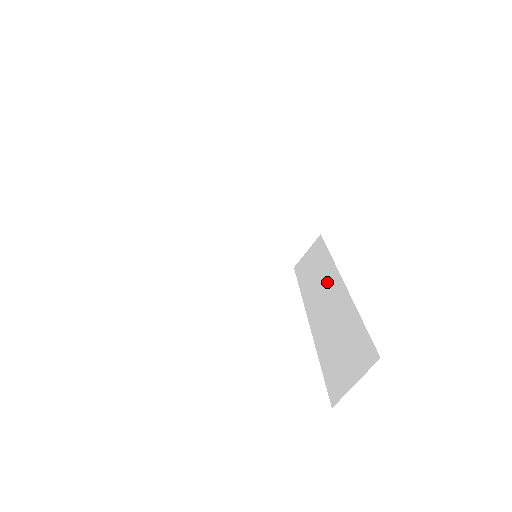
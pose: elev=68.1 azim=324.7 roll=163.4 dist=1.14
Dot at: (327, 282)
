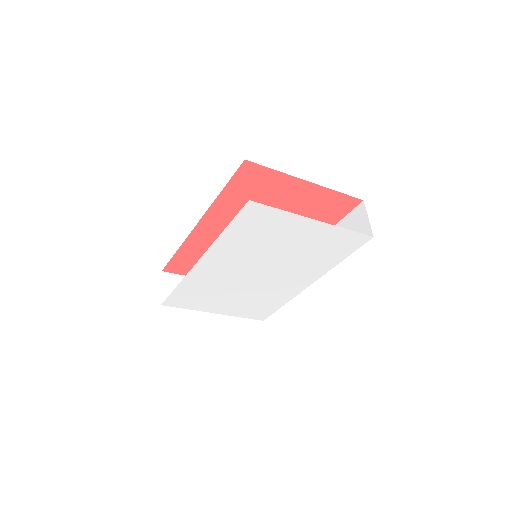
Dot at: occluded
